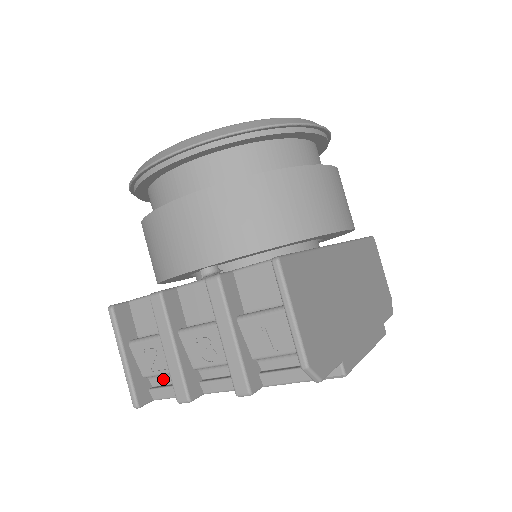
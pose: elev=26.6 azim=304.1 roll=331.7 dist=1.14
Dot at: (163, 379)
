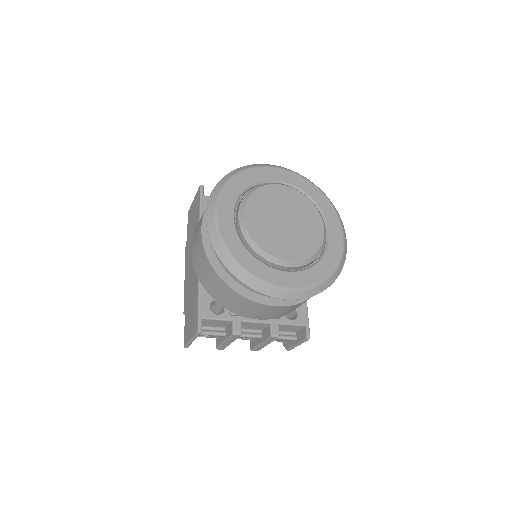
Dot at: occluded
